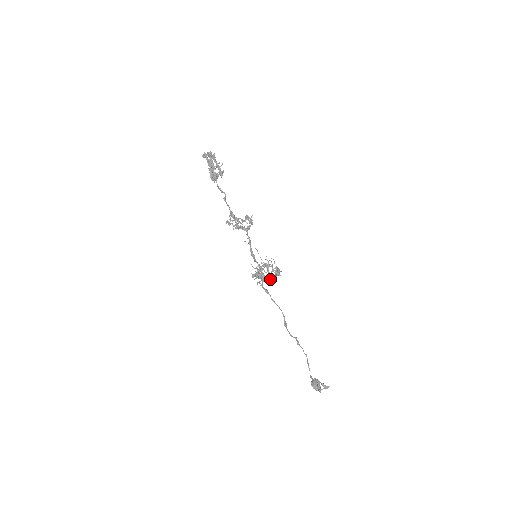
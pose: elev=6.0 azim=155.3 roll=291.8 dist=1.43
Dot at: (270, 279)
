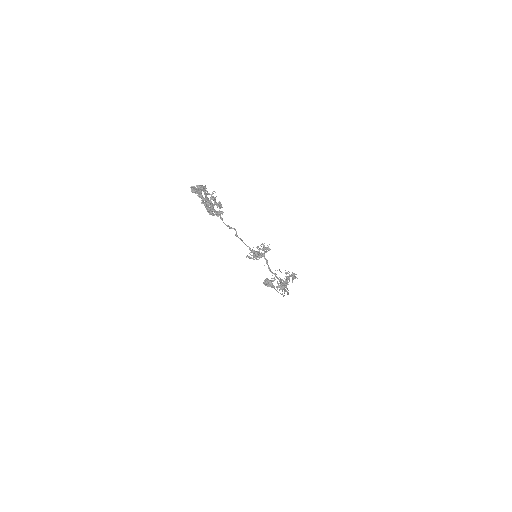
Dot at: occluded
